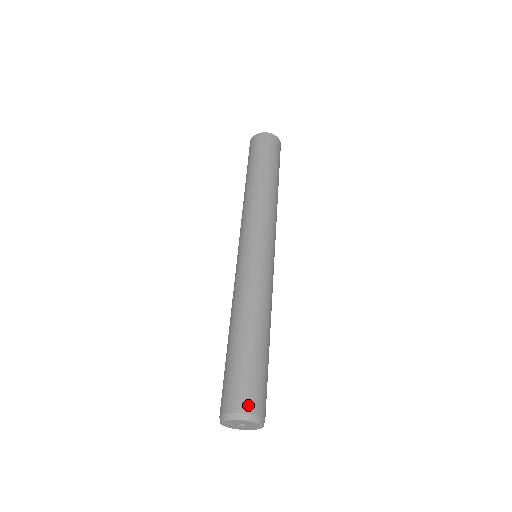
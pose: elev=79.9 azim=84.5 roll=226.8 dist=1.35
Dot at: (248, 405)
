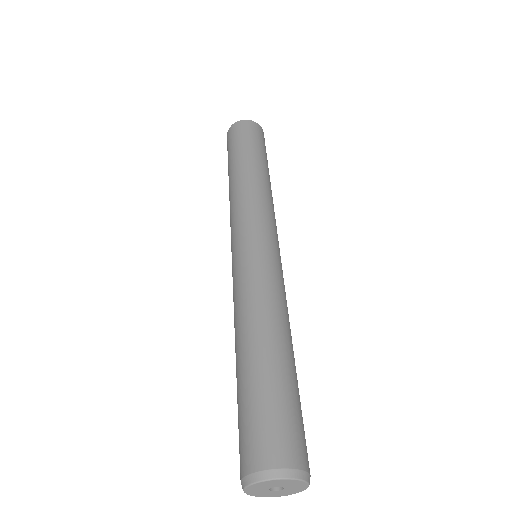
Dot at: (281, 454)
